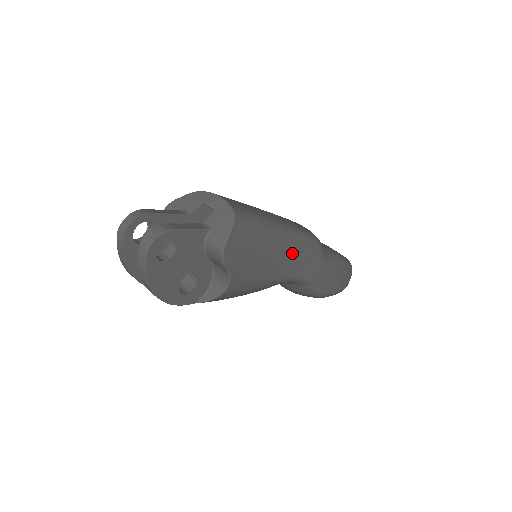
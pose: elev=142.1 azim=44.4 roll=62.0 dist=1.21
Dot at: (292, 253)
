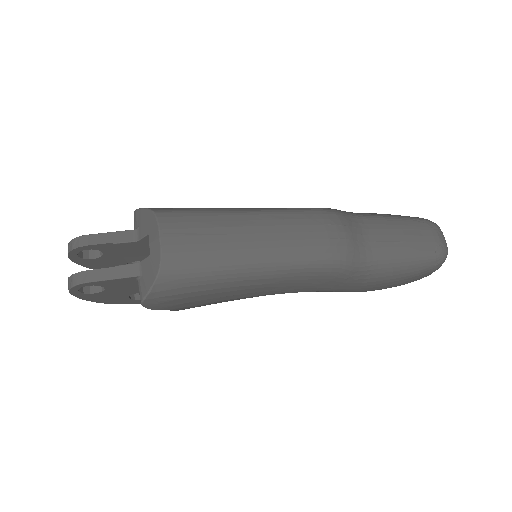
Dot at: (276, 283)
